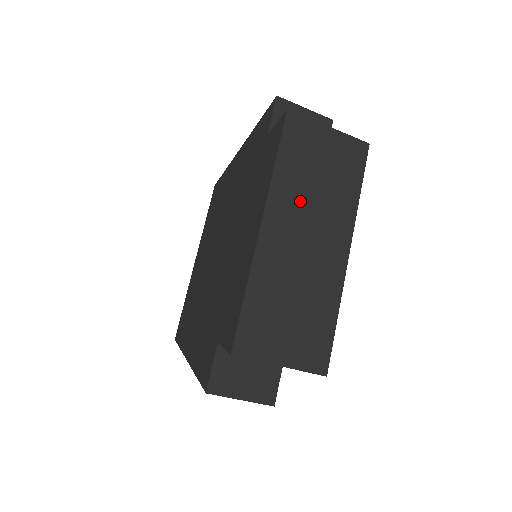
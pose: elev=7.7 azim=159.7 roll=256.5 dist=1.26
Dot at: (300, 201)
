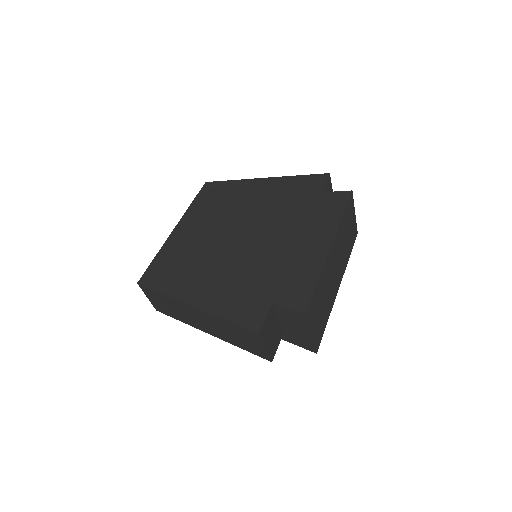
Dot at: (340, 244)
